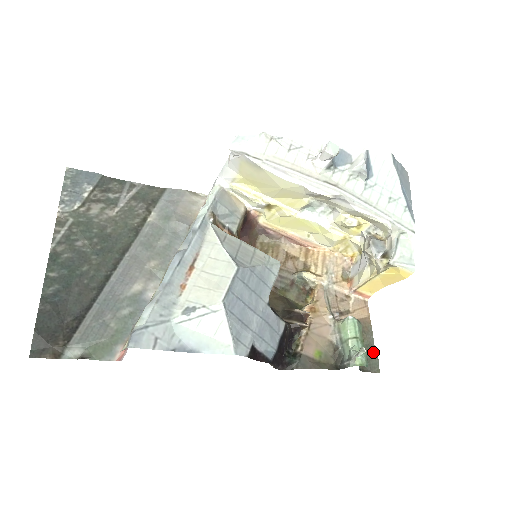
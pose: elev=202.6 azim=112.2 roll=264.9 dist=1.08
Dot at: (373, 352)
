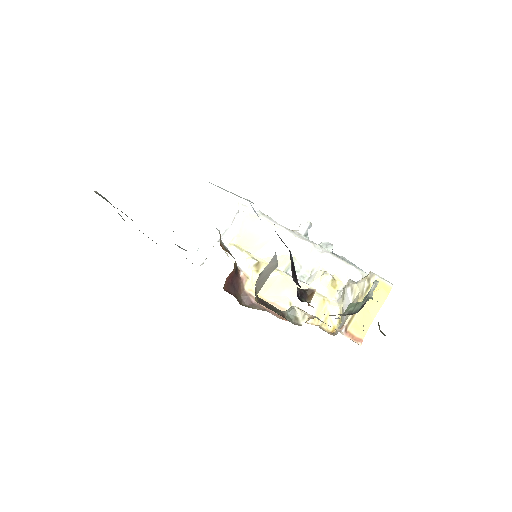
Dot at: occluded
